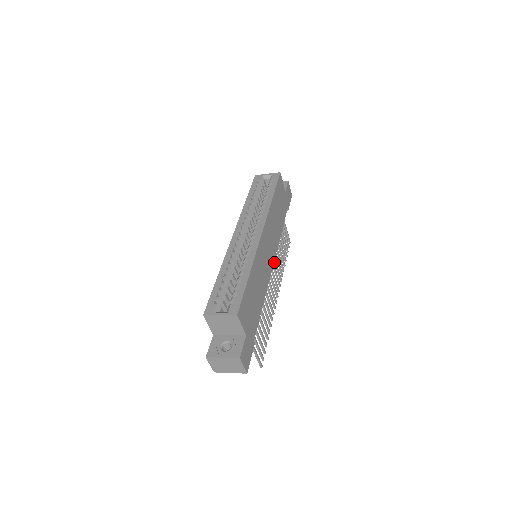
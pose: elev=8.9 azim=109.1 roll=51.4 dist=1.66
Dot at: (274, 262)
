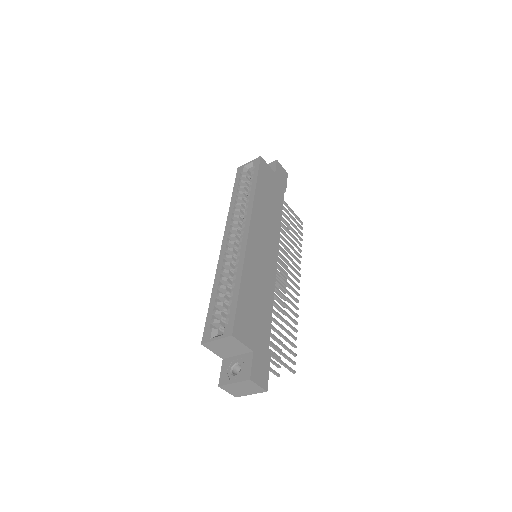
Dot at: (283, 253)
